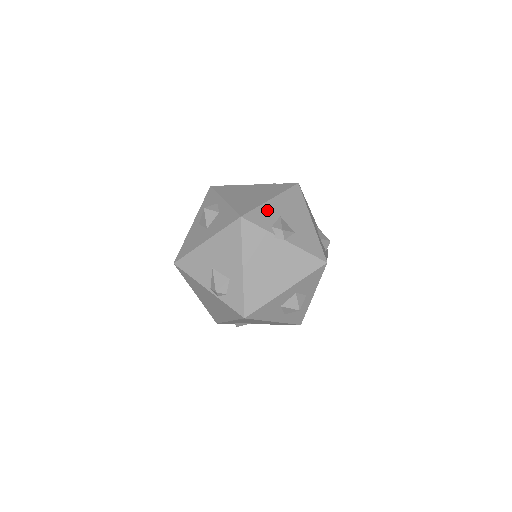
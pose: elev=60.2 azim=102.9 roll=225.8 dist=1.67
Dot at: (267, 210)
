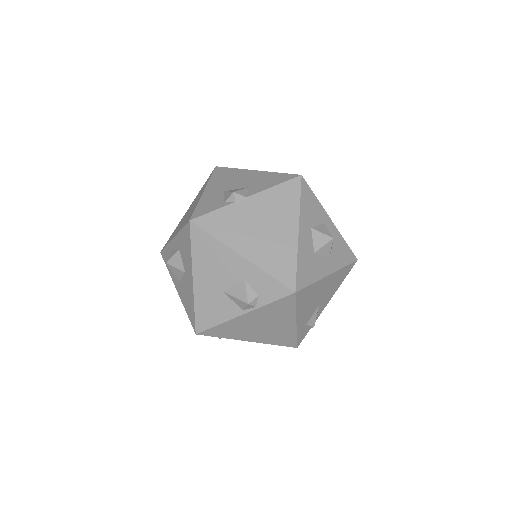
Dot at: (208, 198)
